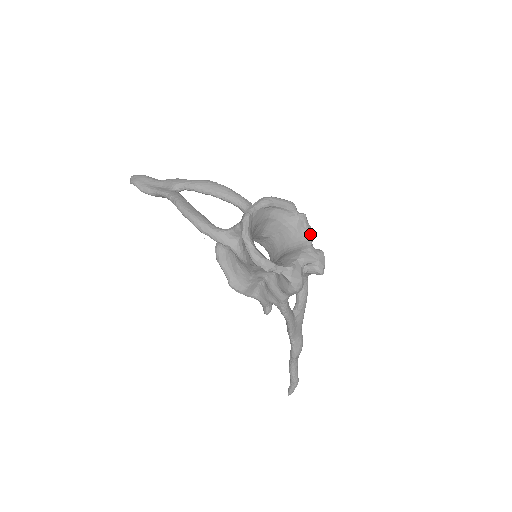
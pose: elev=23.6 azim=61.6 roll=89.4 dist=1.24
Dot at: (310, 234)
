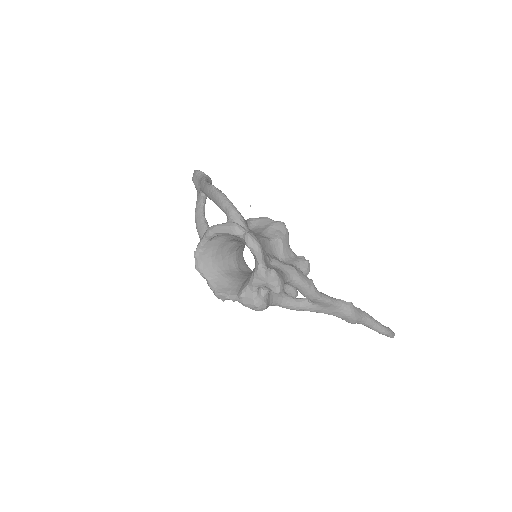
Dot at: (257, 255)
